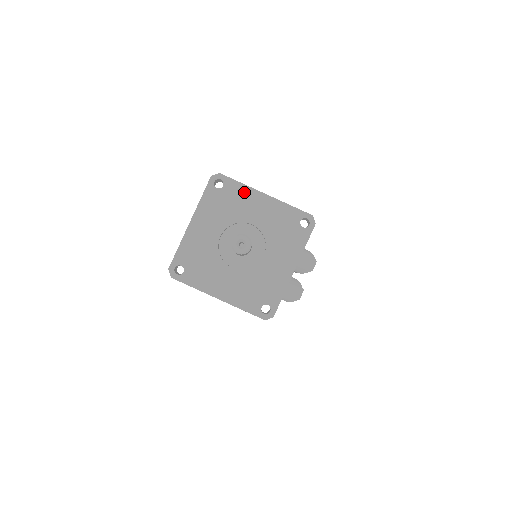
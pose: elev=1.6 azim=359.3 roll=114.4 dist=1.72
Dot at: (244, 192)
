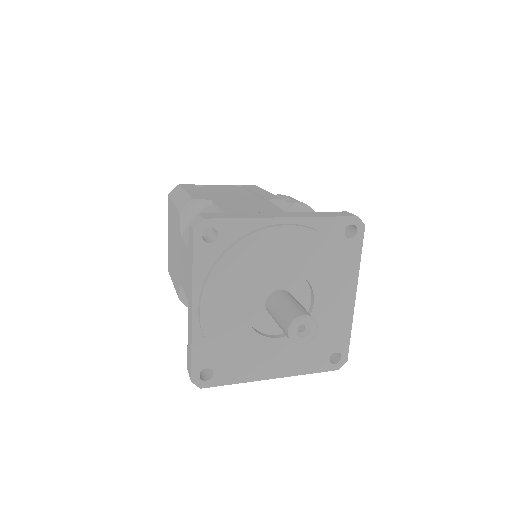
Dot at: (255, 232)
